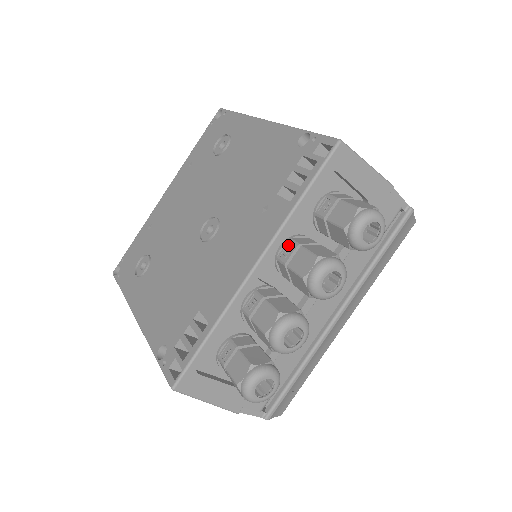
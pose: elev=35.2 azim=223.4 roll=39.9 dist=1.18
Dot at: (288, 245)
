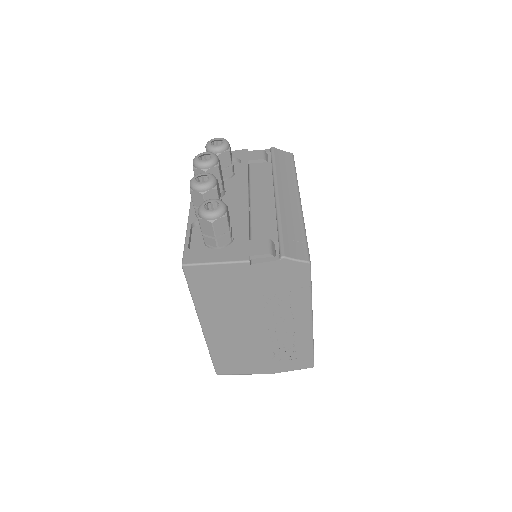
Dot at: occluded
